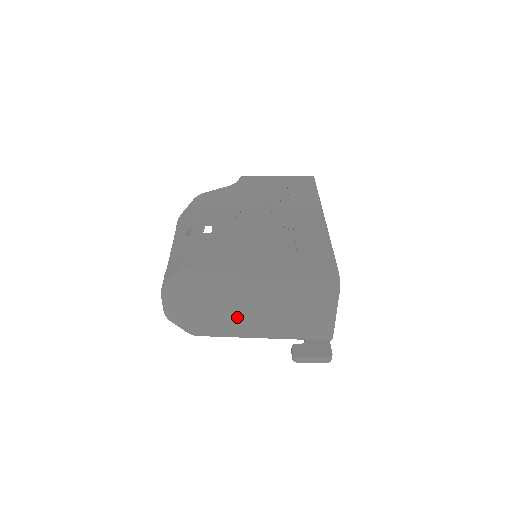
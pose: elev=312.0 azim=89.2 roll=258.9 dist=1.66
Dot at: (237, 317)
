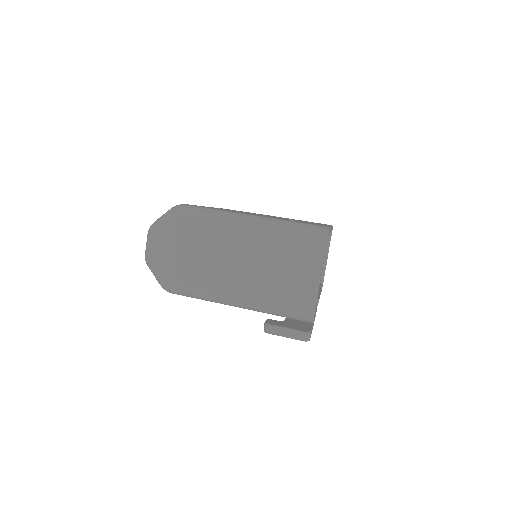
Dot at: (215, 264)
